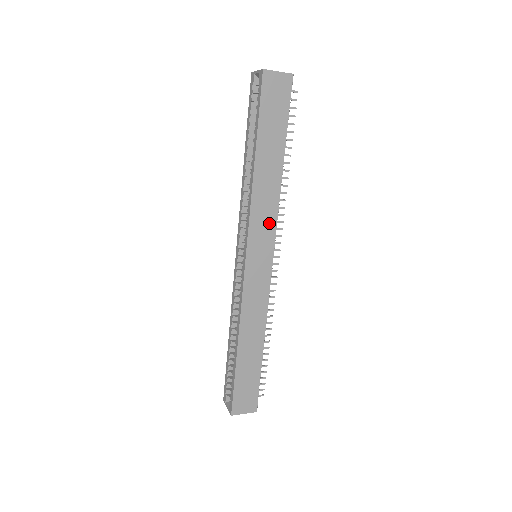
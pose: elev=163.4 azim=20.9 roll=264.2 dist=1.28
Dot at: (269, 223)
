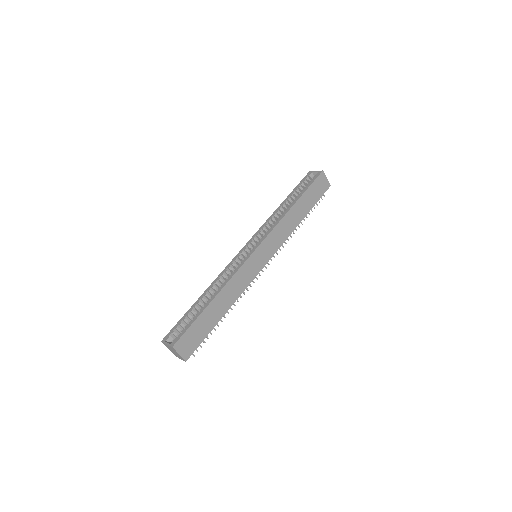
Dot at: (279, 241)
